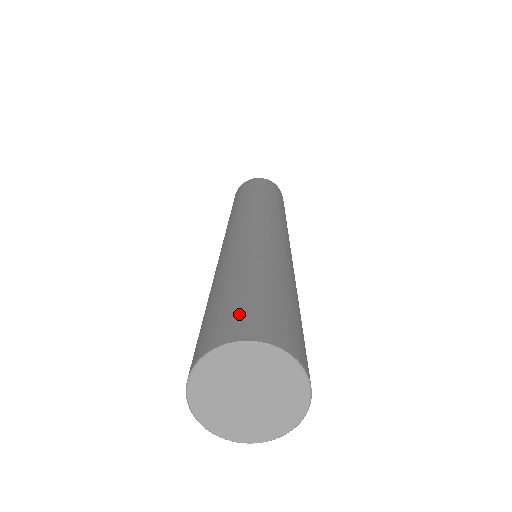
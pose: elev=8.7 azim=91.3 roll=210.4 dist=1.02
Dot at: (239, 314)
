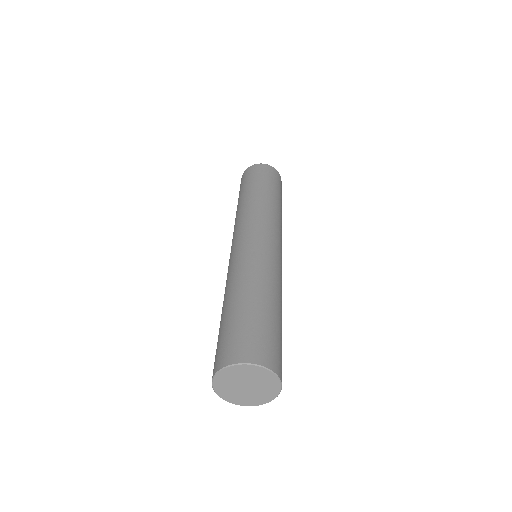
Dot at: (225, 344)
